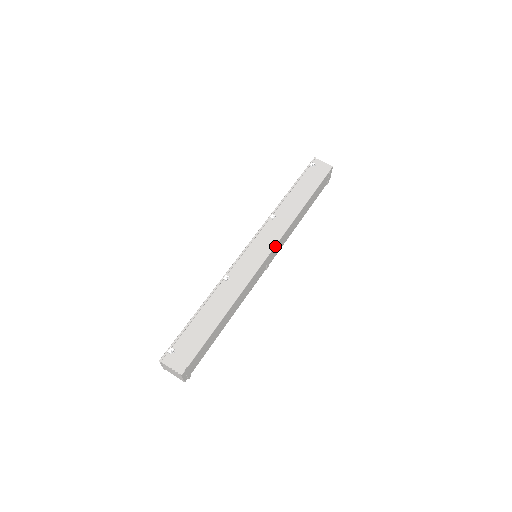
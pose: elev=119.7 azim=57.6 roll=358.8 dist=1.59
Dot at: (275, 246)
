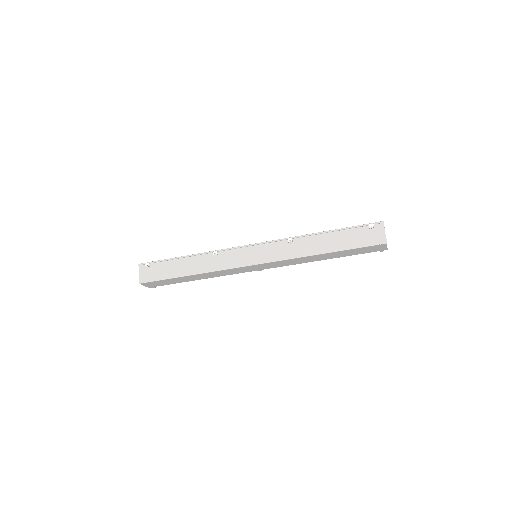
Dot at: (267, 263)
